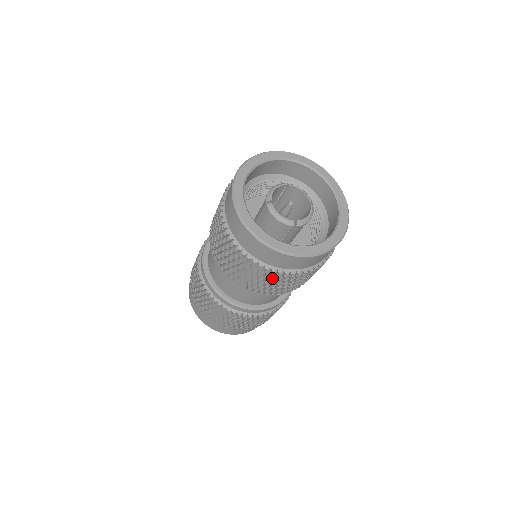
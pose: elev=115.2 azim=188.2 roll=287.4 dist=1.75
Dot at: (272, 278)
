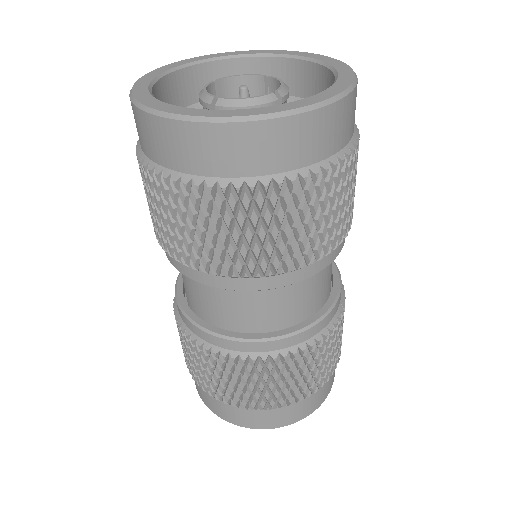
Dot at: (155, 195)
